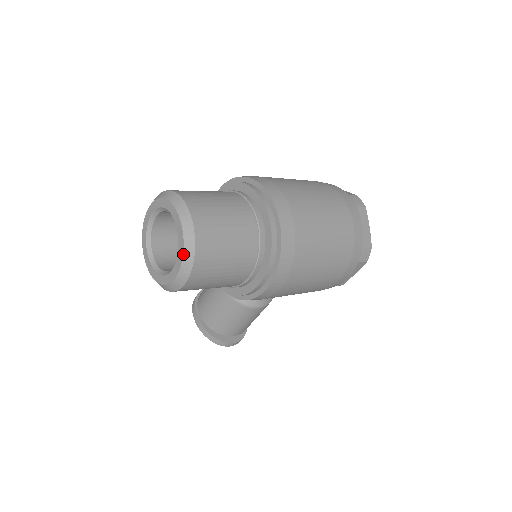
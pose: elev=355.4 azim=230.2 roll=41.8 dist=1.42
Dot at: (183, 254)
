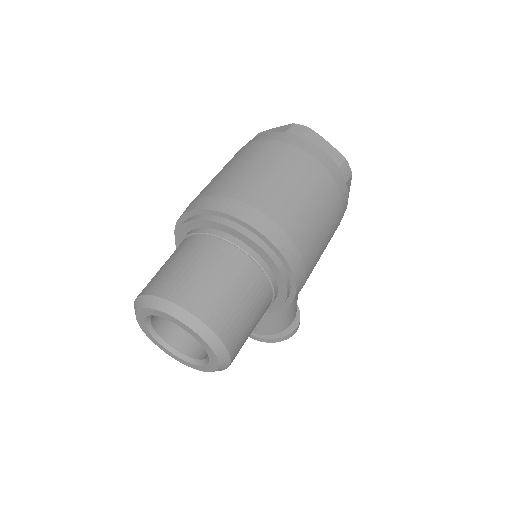
Dot at: (207, 344)
